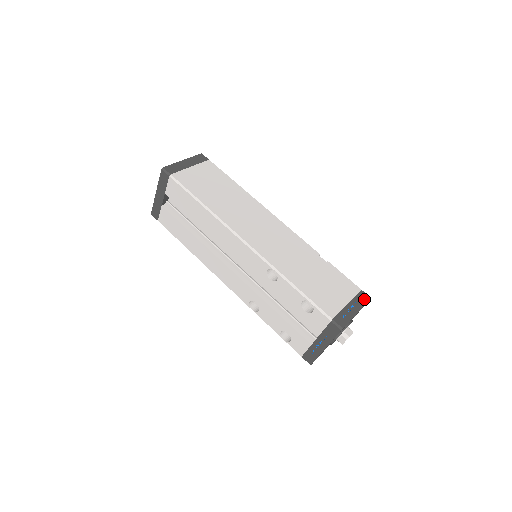
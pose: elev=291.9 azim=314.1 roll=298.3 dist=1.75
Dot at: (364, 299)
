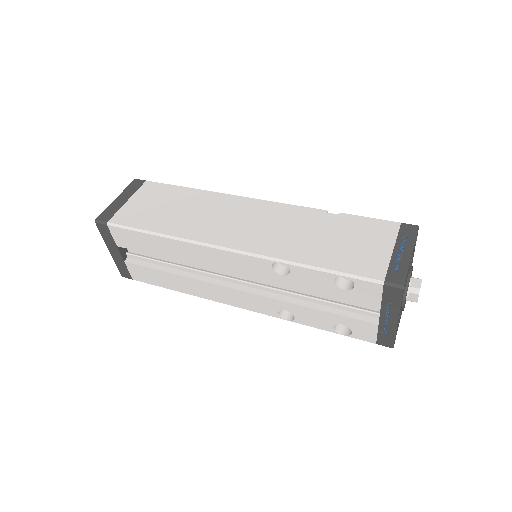
Dot at: (411, 232)
